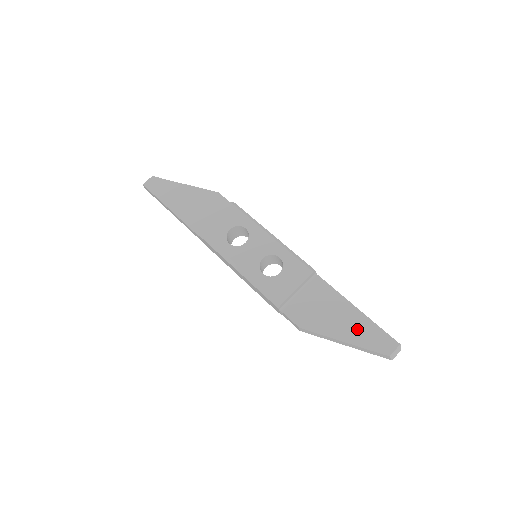
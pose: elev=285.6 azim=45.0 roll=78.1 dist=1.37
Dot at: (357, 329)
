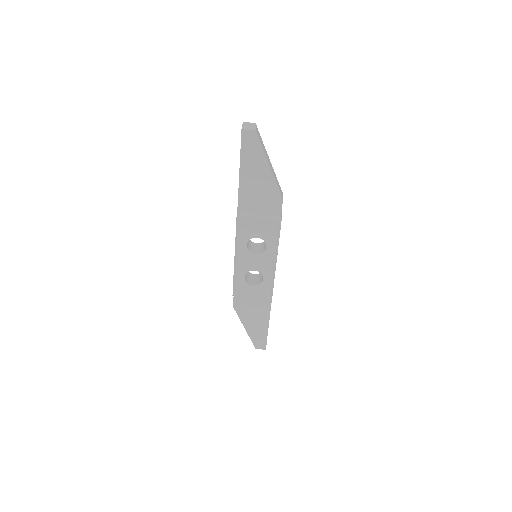
Dot at: (257, 331)
